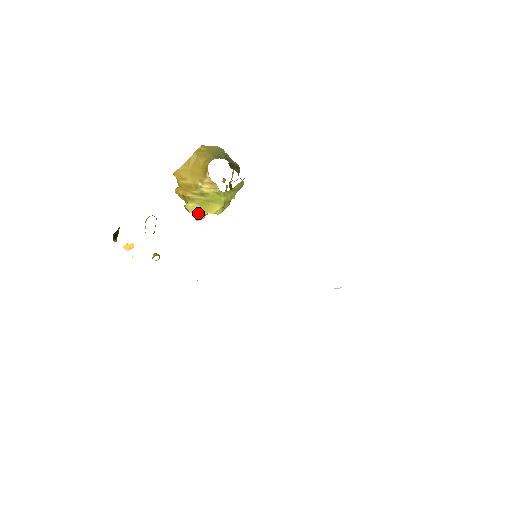
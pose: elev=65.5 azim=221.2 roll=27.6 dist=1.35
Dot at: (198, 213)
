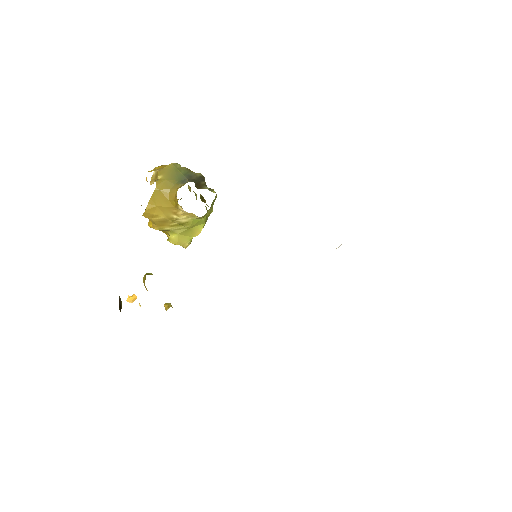
Dot at: (184, 242)
